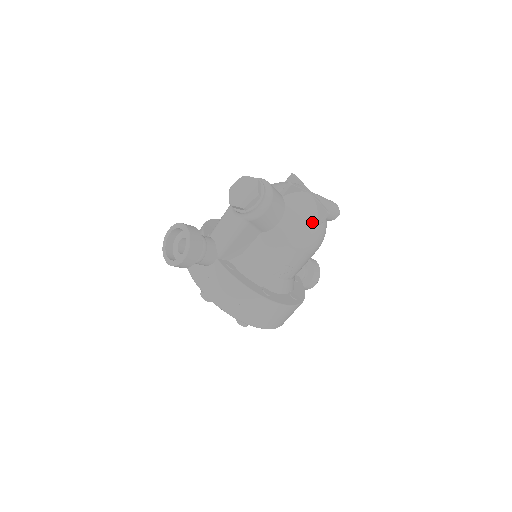
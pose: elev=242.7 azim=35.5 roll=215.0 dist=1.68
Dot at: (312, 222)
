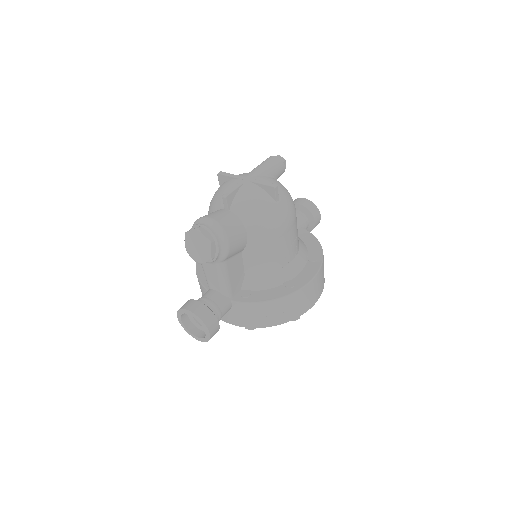
Dot at: (271, 206)
